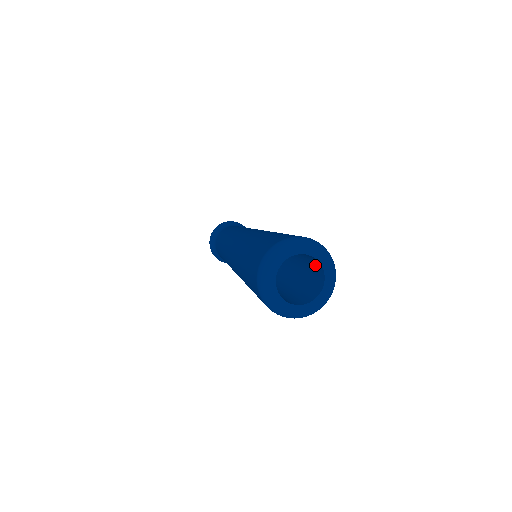
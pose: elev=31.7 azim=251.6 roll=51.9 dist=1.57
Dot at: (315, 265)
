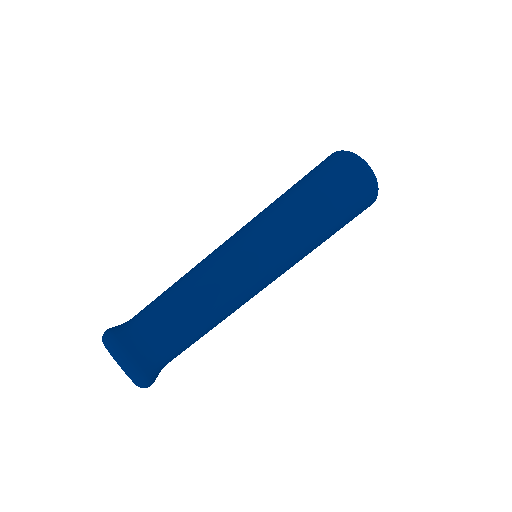
Dot at: occluded
